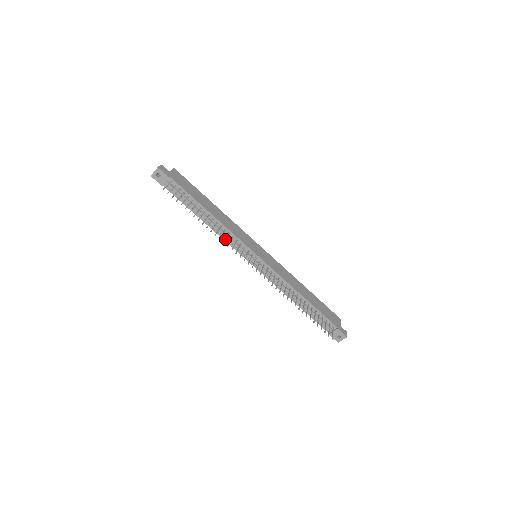
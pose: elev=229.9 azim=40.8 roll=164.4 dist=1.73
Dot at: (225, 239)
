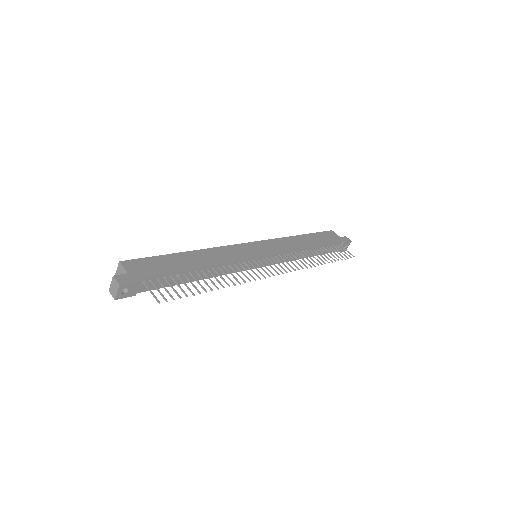
Dot at: (240, 277)
